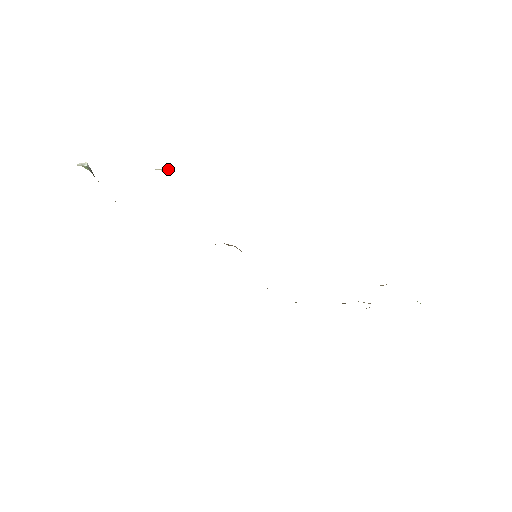
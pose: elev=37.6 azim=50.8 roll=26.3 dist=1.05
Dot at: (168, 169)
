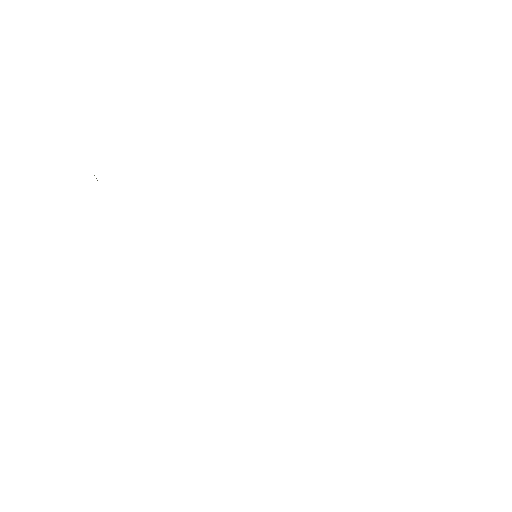
Dot at: occluded
